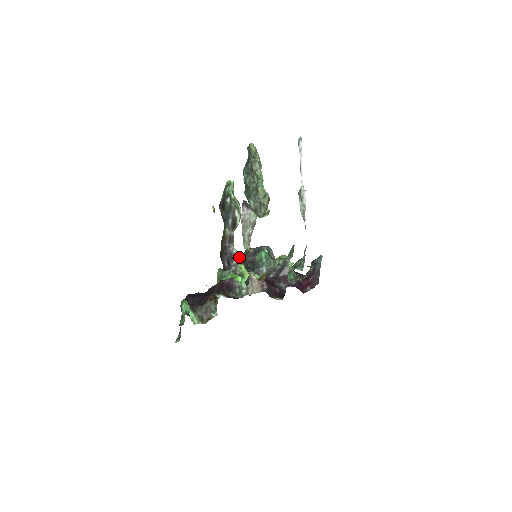
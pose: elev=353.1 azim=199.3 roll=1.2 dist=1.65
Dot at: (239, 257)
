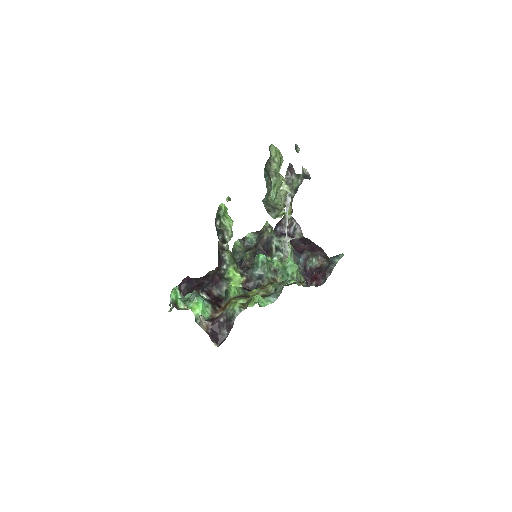
Dot at: (230, 263)
